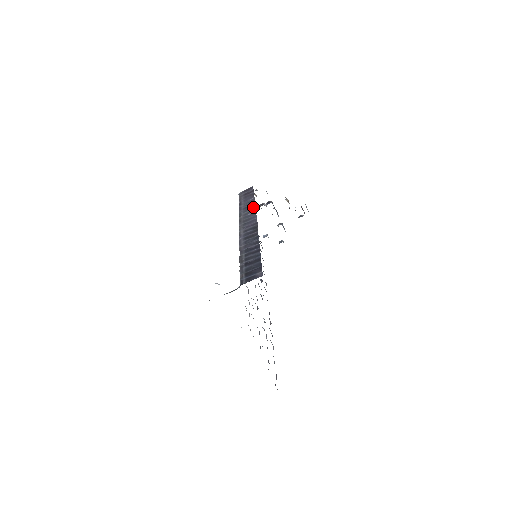
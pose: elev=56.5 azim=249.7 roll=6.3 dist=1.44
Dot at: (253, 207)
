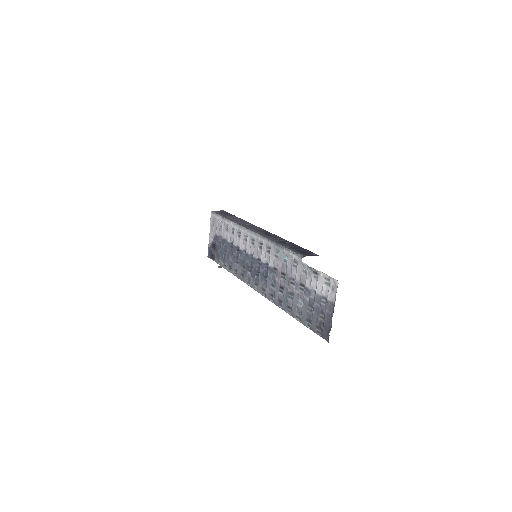
Dot at: (246, 221)
